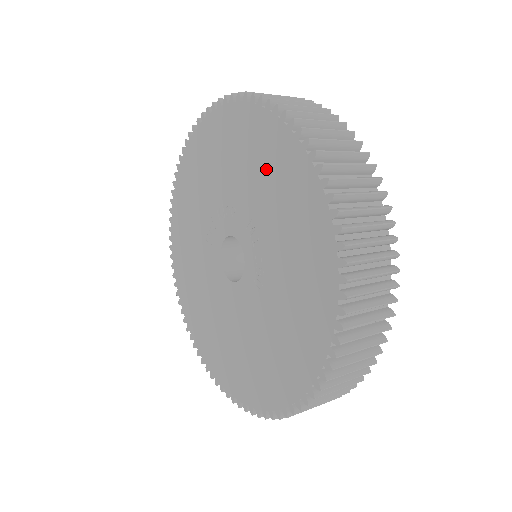
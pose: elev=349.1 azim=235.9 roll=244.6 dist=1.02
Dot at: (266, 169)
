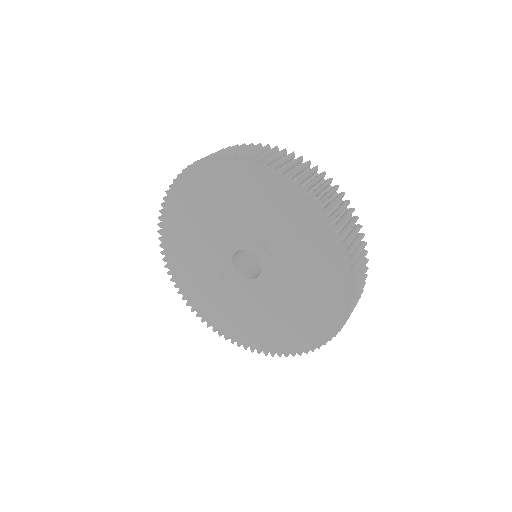
Dot at: (217, 195)
